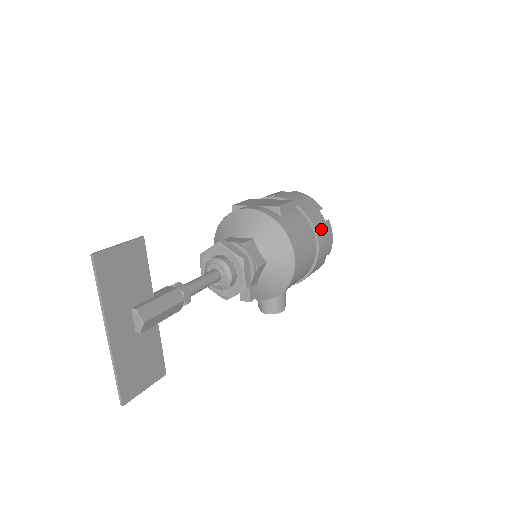
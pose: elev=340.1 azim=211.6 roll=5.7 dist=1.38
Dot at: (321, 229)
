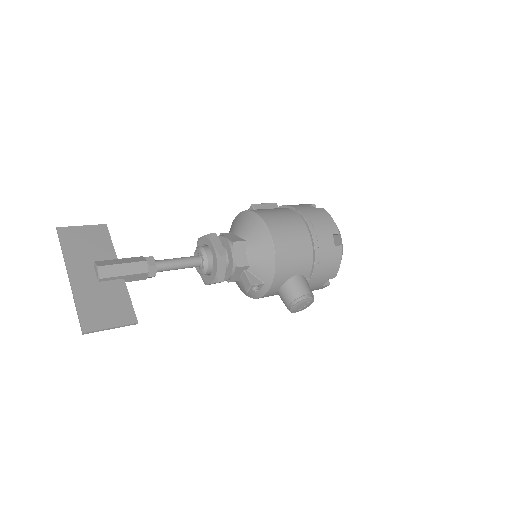
Dot at: (308, 211)
